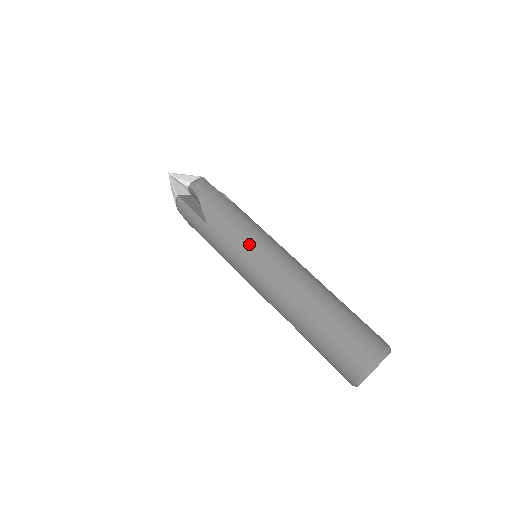
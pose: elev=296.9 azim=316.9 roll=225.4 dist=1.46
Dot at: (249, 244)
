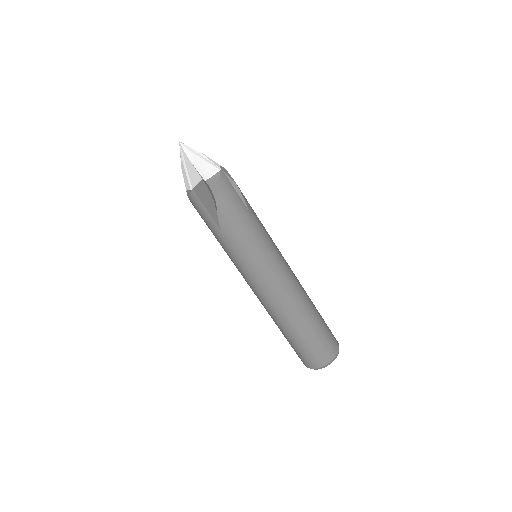
Dot at: (257, 260)
